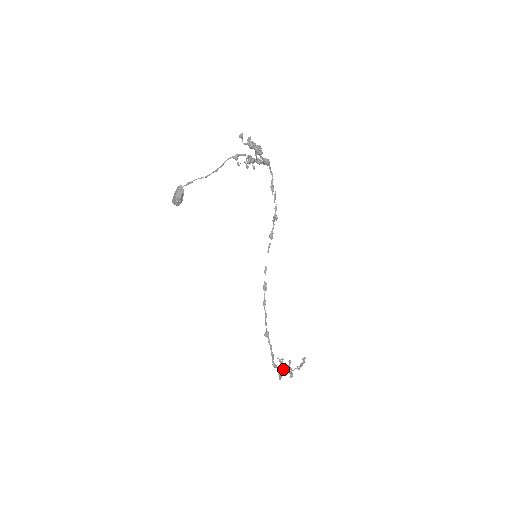
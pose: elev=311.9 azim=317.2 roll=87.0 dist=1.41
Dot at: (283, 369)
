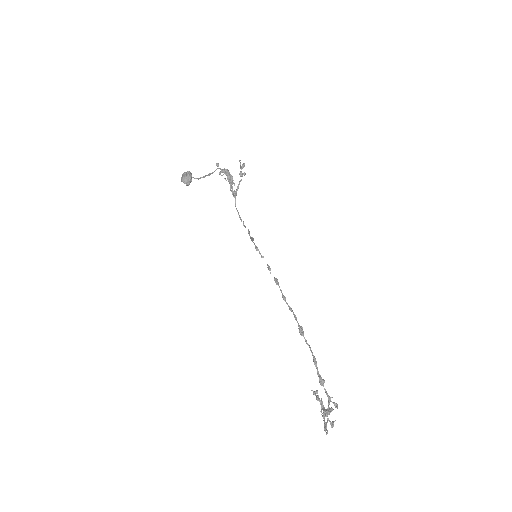
Dot at: (327, 395)
